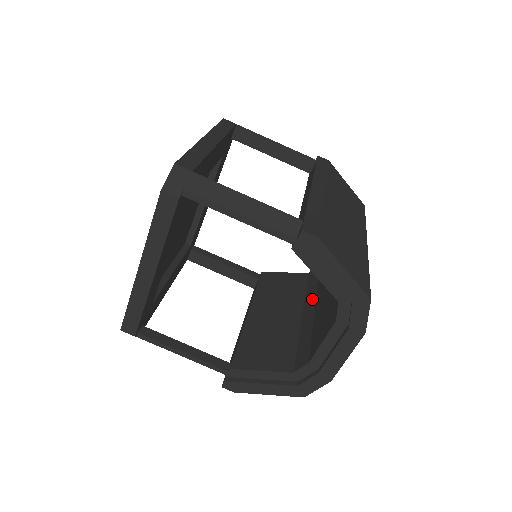
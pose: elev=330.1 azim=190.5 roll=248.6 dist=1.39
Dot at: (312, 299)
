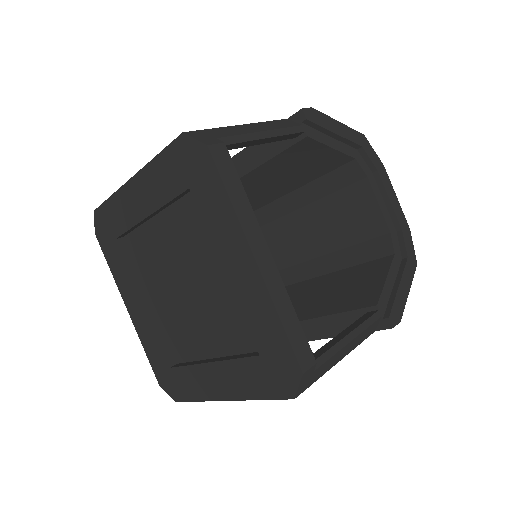
Dot at: (306, 267)
